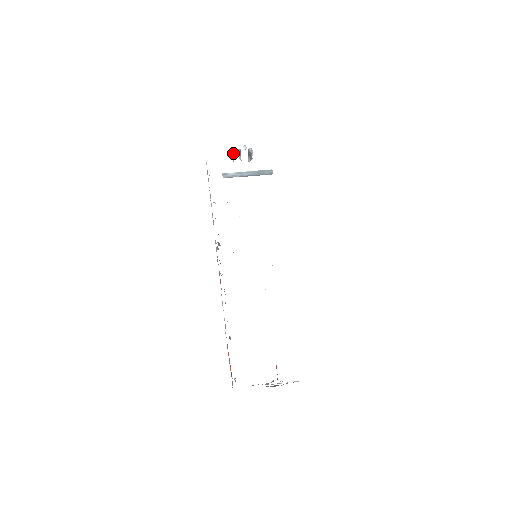
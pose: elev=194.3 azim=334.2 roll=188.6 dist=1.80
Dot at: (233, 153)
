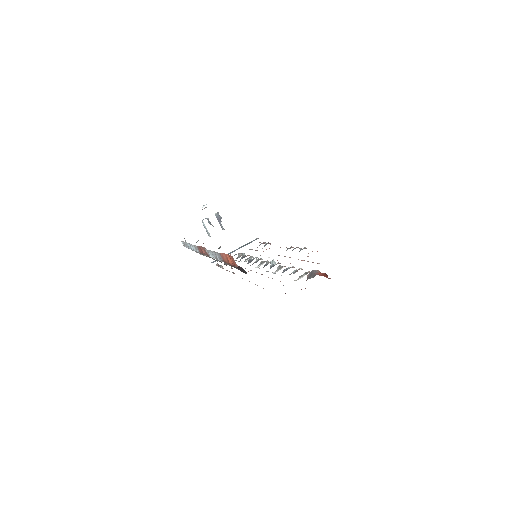
Dot at: occluded
